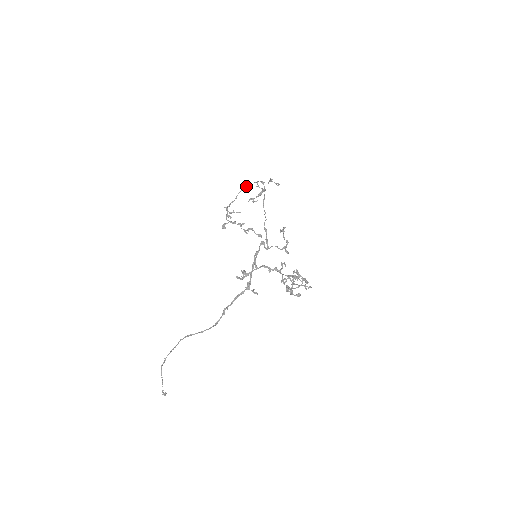
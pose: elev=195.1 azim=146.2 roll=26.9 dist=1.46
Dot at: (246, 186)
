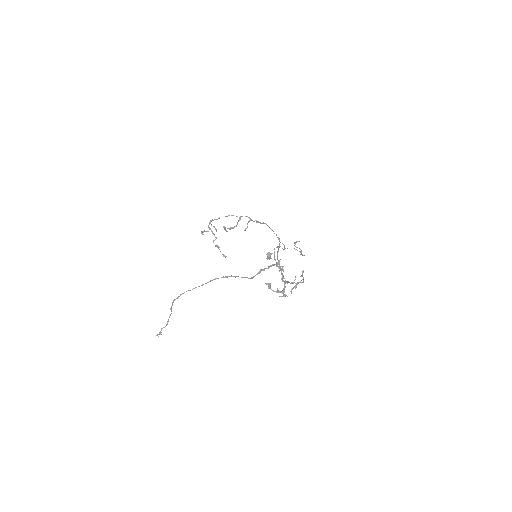
Dot at: (227, 216)
